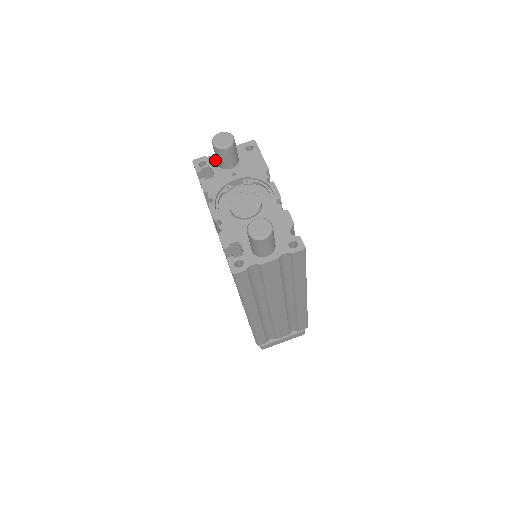
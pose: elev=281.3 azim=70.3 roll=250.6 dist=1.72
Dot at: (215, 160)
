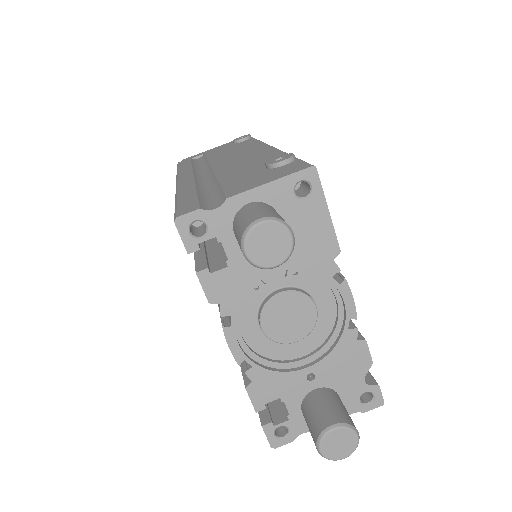
Dot at: (227, 222)
